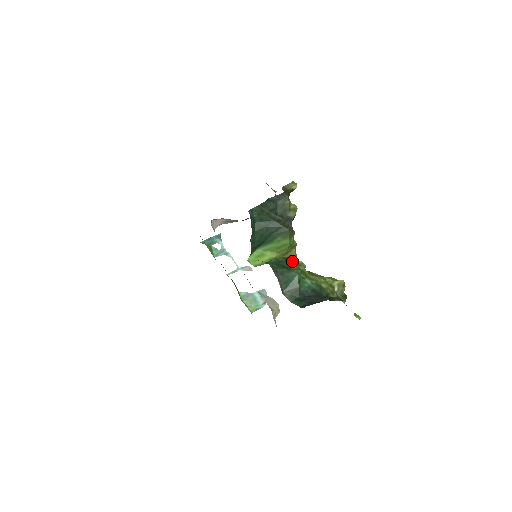
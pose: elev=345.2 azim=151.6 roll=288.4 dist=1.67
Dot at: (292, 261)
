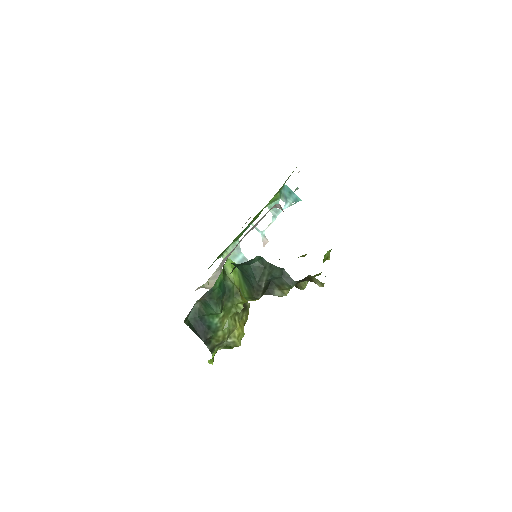
Dot at: (237, 300)
